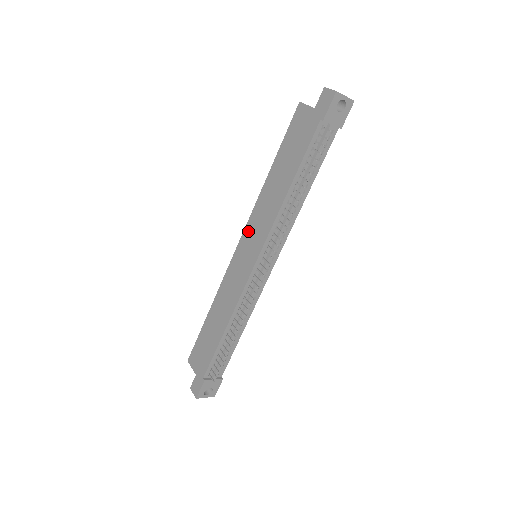
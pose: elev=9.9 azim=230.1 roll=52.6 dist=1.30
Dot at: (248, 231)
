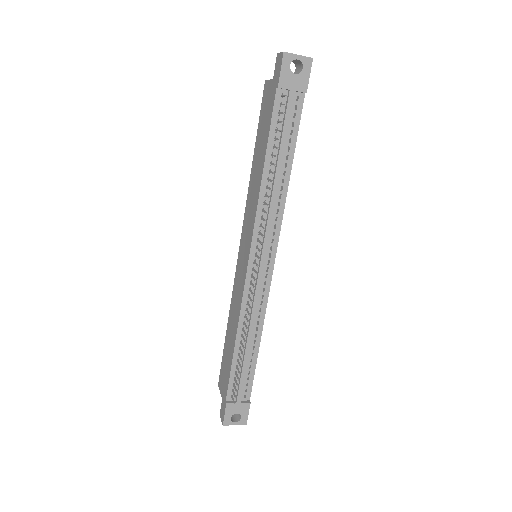
Dot at: (243, 230)
